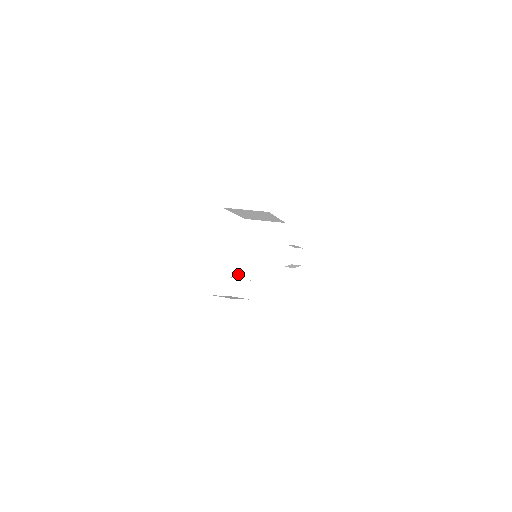
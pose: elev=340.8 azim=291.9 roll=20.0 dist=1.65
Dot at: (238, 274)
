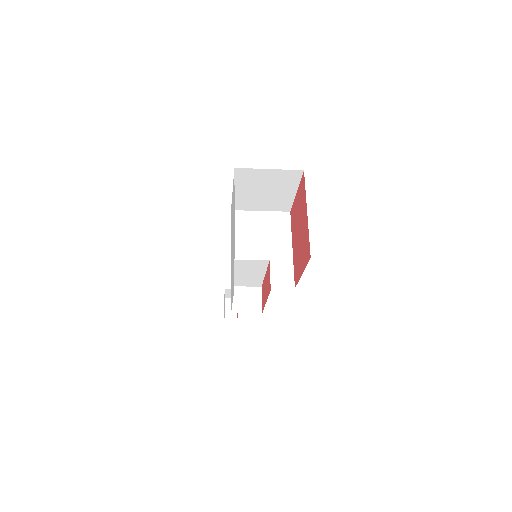
Dot at: occluded
